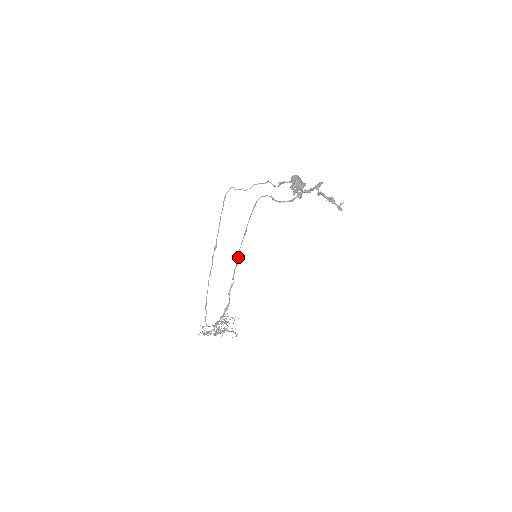
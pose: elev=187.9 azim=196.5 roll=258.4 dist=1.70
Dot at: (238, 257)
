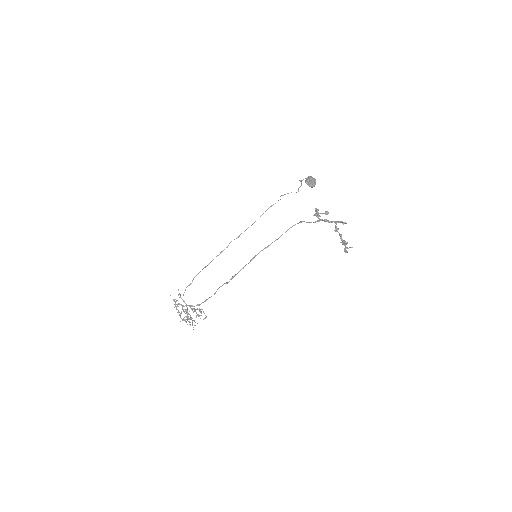
Dot at: (248, 263)
